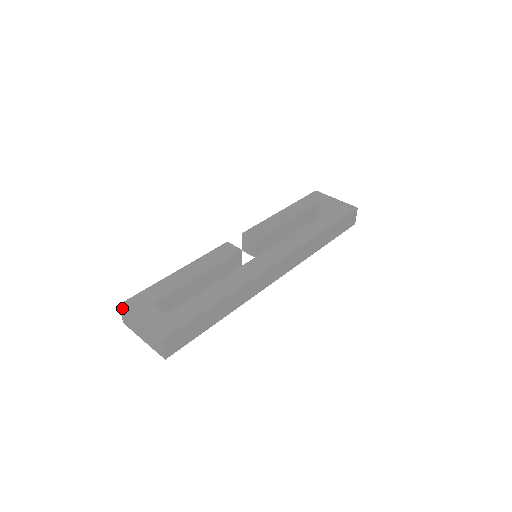
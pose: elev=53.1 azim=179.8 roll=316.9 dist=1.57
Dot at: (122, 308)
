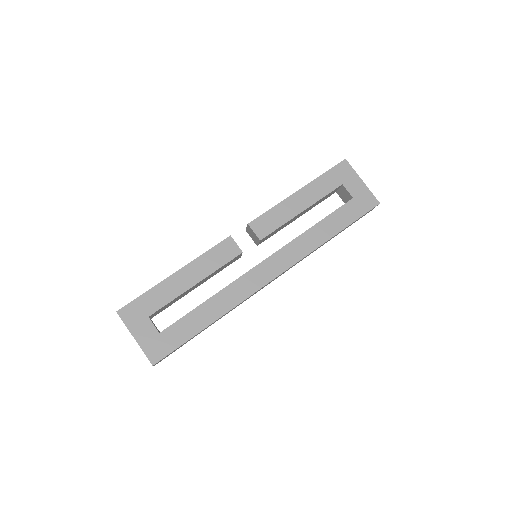
Dot at: (119, 316)
